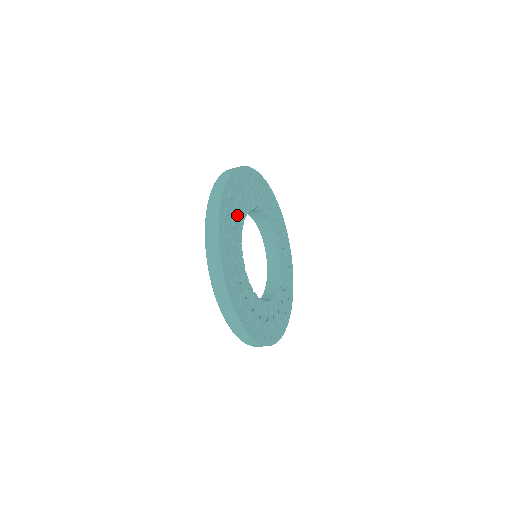
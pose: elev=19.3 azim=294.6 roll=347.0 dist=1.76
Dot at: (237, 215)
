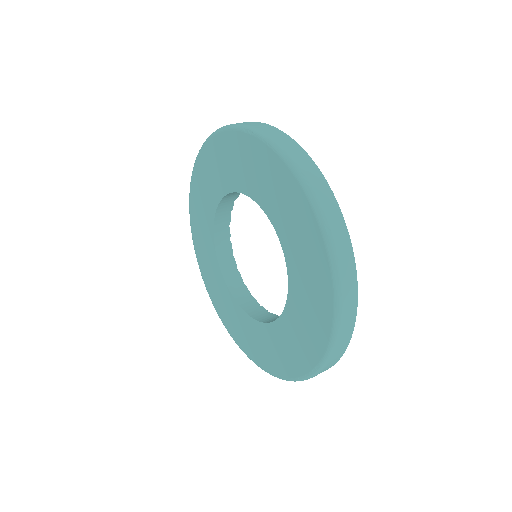
Dot at: occluded
